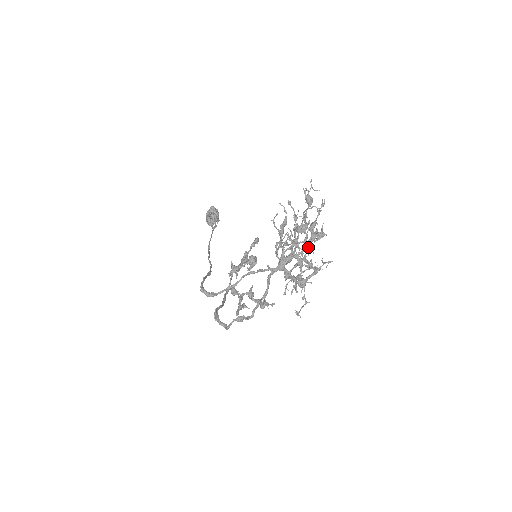
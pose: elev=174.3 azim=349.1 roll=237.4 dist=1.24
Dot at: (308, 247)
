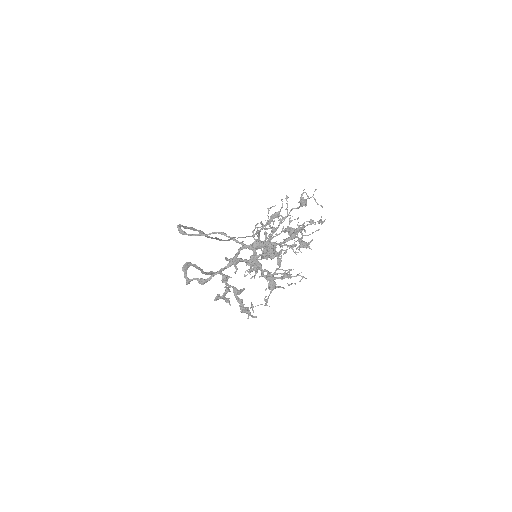
Dot at: (284, 243)
